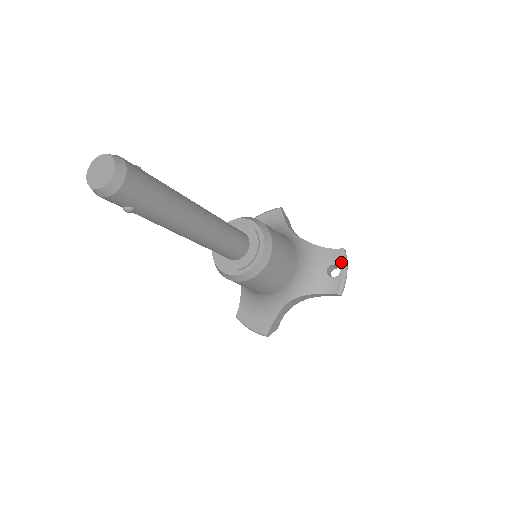
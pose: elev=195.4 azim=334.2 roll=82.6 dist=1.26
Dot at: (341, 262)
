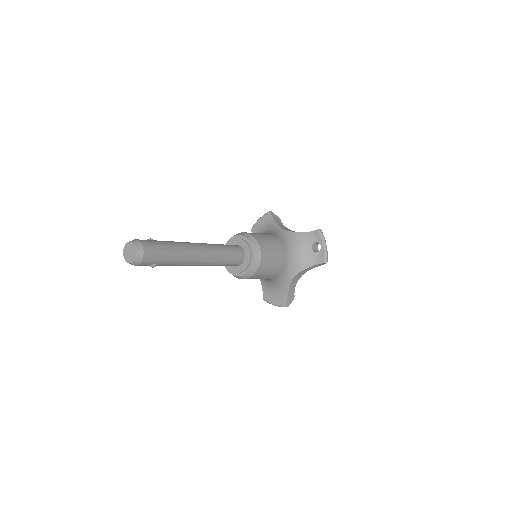
Dot at: (320, 239)
